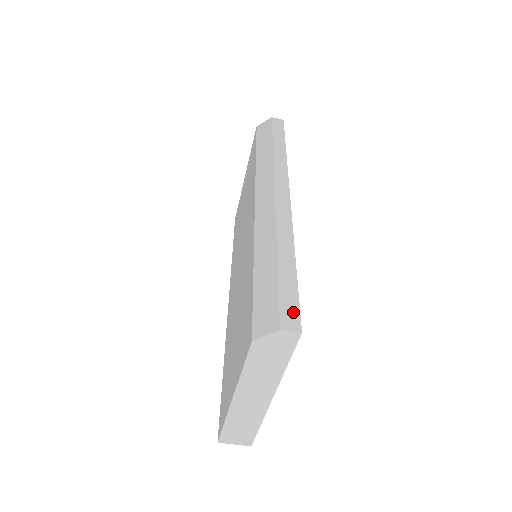
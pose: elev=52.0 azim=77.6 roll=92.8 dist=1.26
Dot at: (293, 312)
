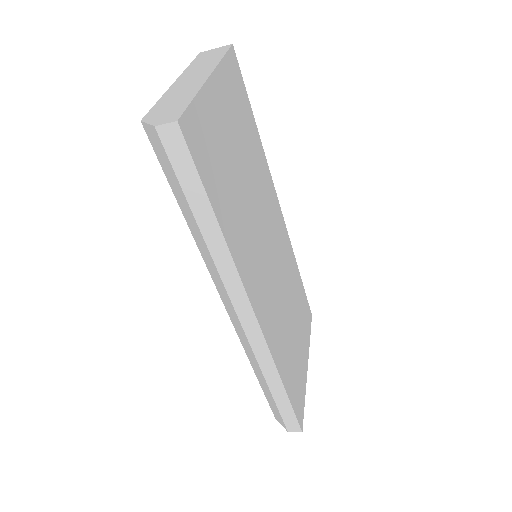
Dot at: (293, 423)
